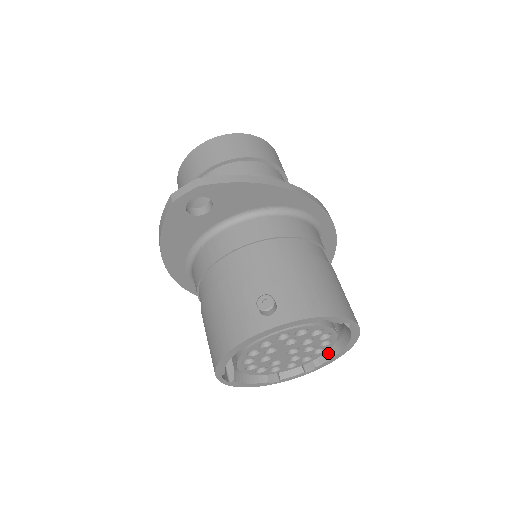
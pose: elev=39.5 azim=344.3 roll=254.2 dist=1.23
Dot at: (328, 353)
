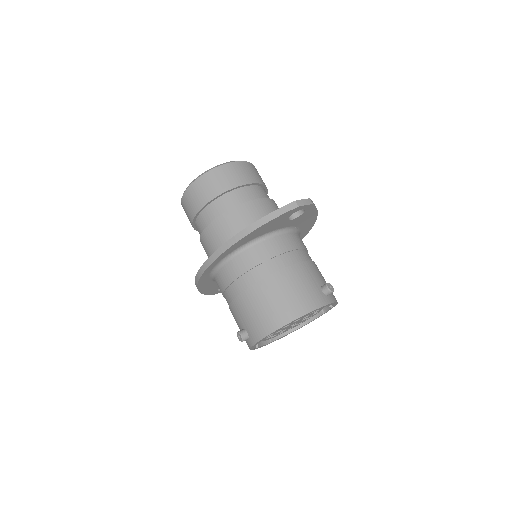
Dot at: occluded
